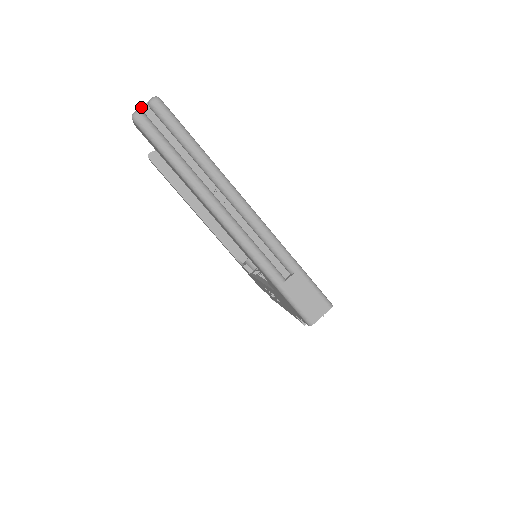
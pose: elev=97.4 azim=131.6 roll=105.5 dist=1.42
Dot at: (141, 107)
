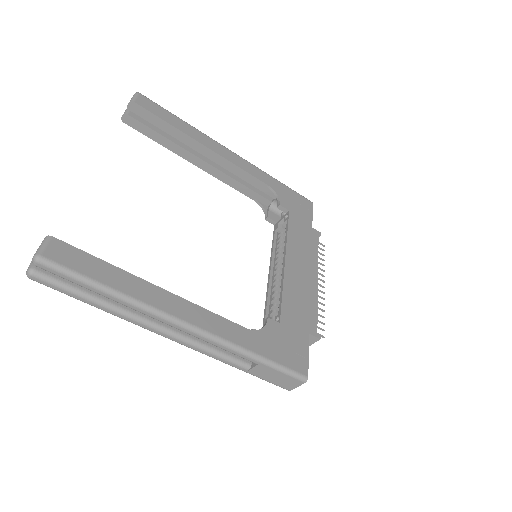
Dot at: (30, 263)
